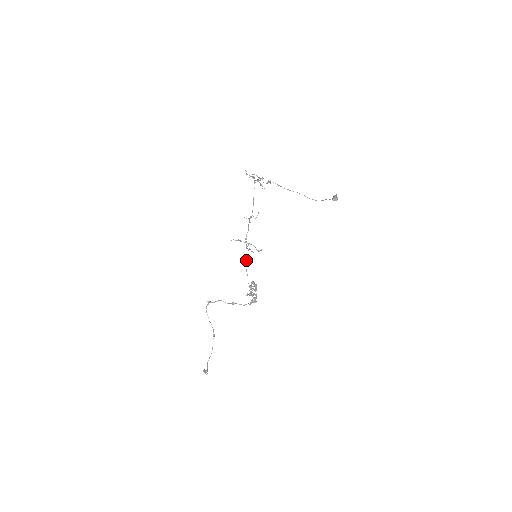
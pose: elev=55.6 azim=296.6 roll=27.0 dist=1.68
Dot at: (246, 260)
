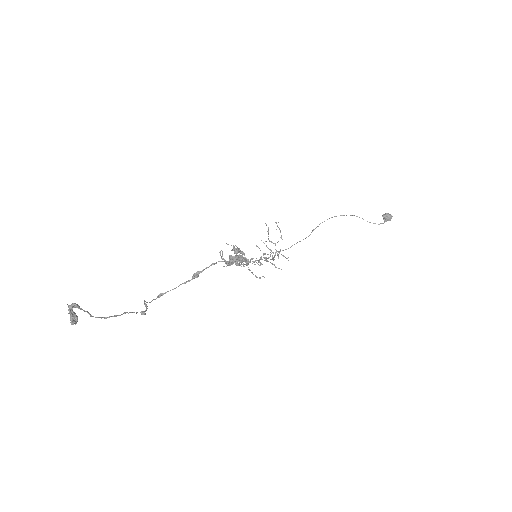
Dot at: occluded
